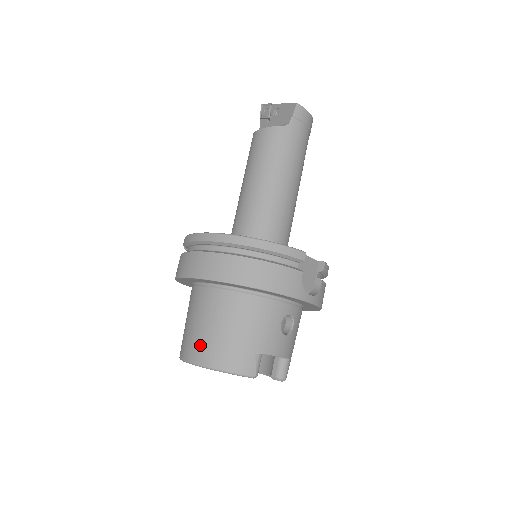
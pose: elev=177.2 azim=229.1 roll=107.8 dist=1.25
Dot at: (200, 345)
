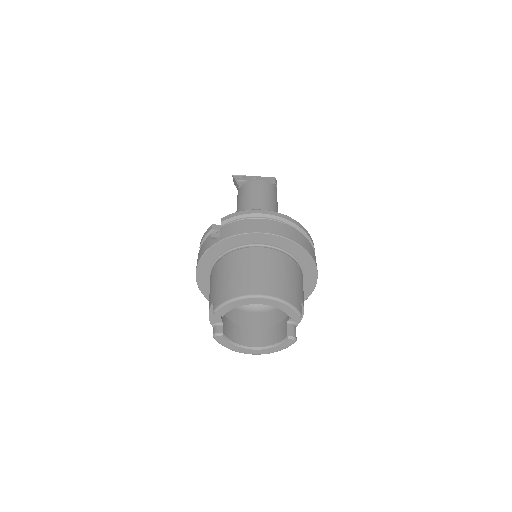
Dot at: (264, 283)
